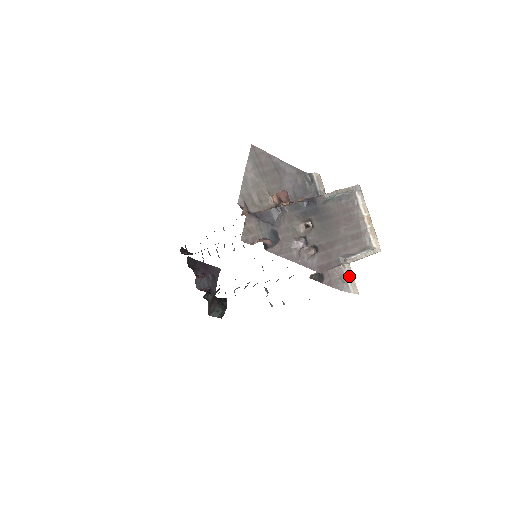
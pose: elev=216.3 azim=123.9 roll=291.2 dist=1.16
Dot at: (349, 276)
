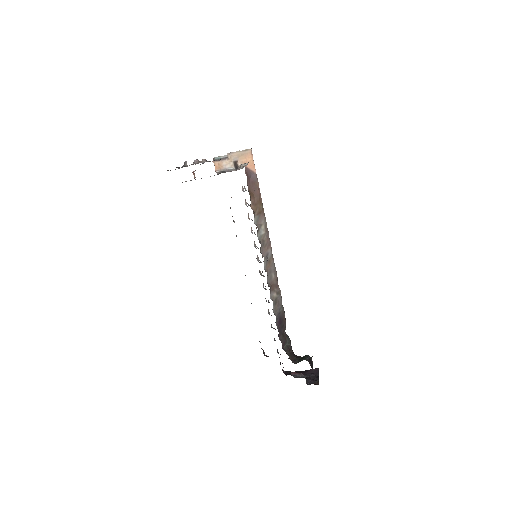
Dot at: (243, 164)
